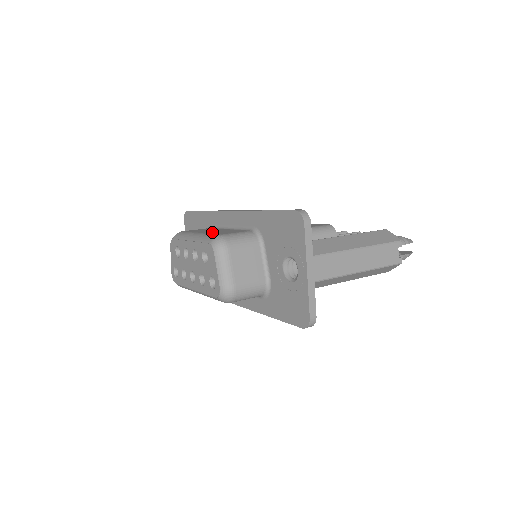
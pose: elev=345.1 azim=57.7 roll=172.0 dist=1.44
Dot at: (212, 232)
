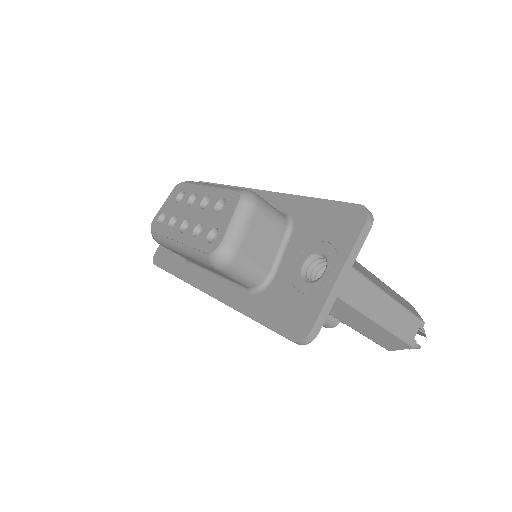
Dot at: occluded
